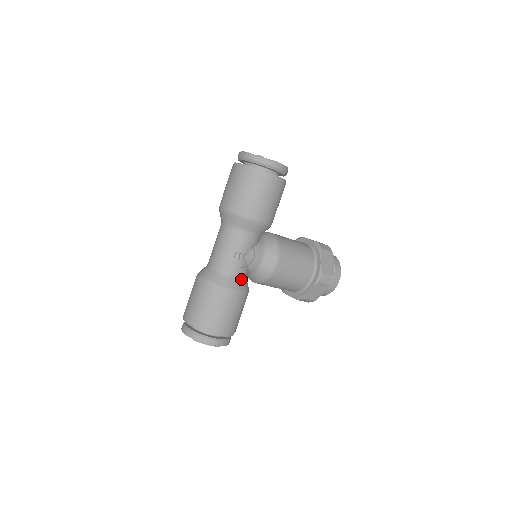
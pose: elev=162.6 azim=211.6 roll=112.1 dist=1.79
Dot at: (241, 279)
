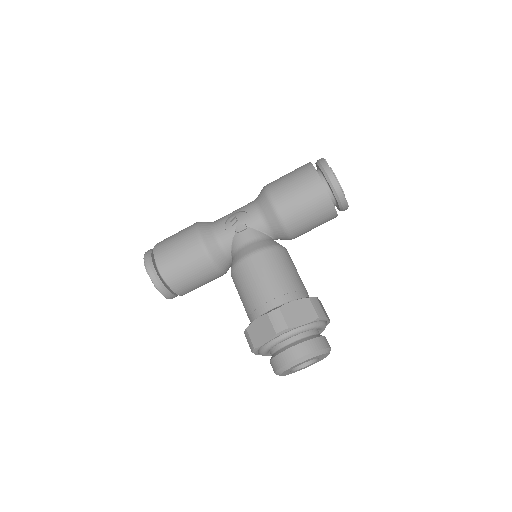
Dot at: (217, 240)
